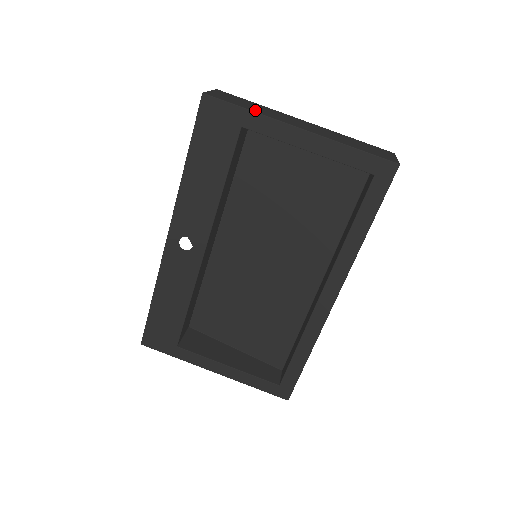
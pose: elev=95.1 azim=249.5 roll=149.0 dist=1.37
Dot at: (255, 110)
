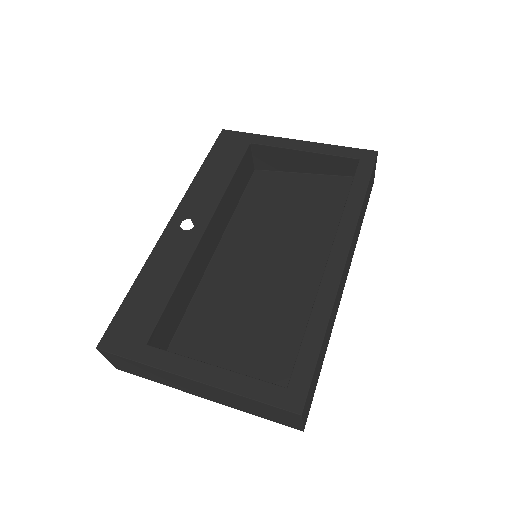
Dot at: occluded
